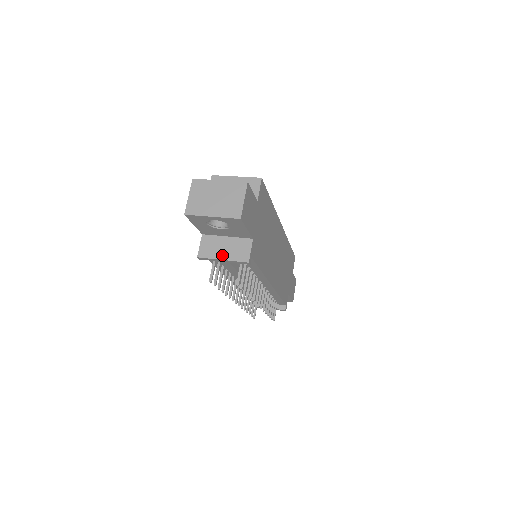
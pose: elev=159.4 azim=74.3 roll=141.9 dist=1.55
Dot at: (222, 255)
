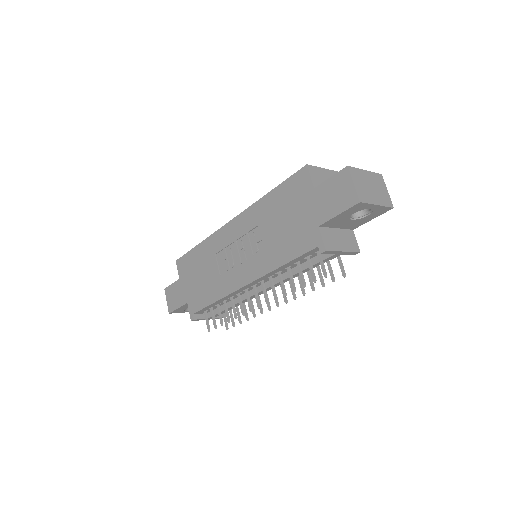
Dot at: (342, 247)
